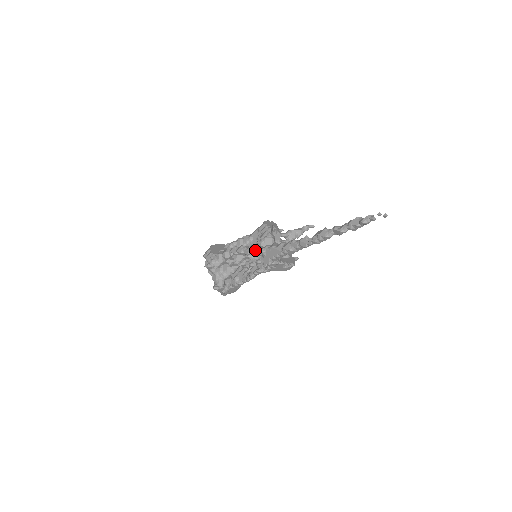
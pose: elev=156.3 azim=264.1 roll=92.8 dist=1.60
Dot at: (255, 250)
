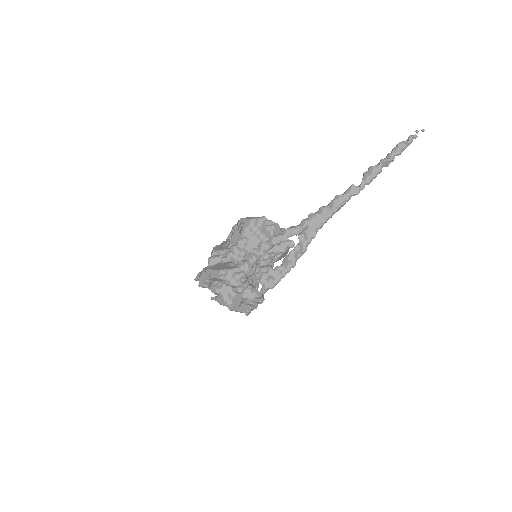
Dot at: (296, 230)
